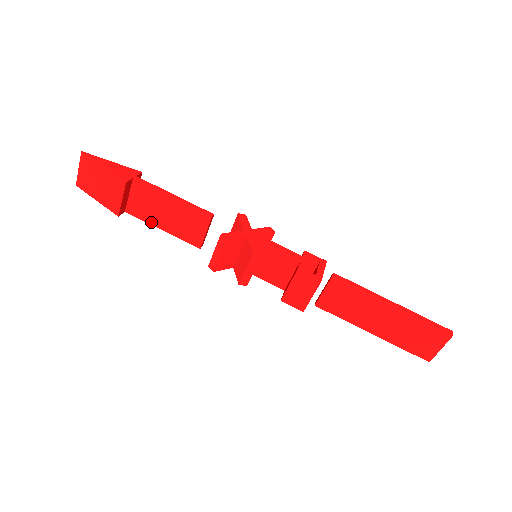
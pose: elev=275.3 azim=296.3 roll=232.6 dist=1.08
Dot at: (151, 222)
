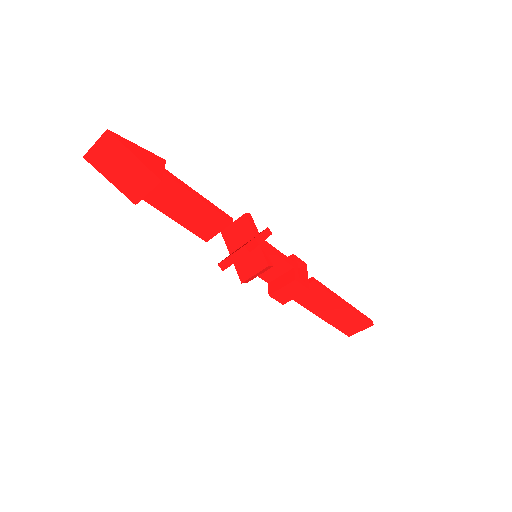
Dot at: (165, 212)
